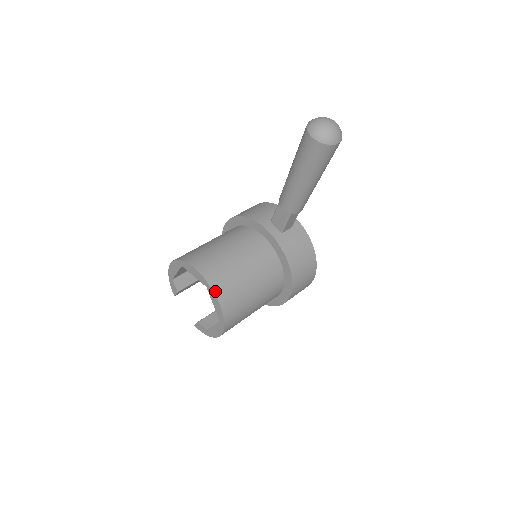
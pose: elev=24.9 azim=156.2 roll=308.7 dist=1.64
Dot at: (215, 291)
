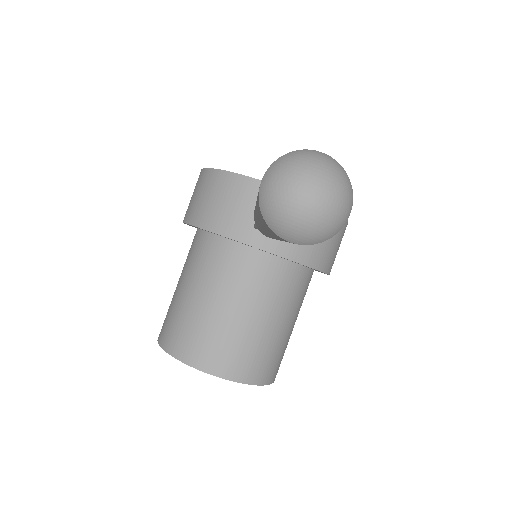
Dot at: (243, 381)
